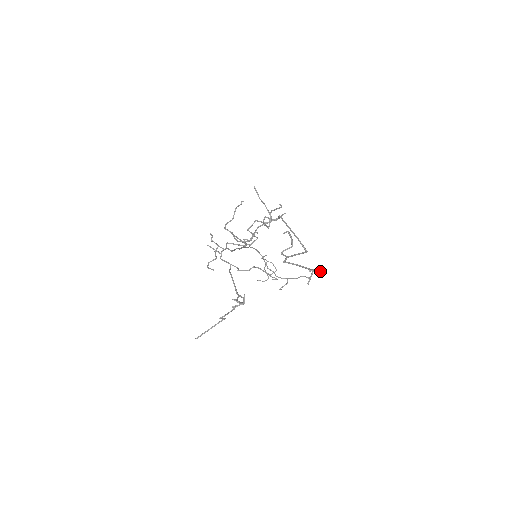
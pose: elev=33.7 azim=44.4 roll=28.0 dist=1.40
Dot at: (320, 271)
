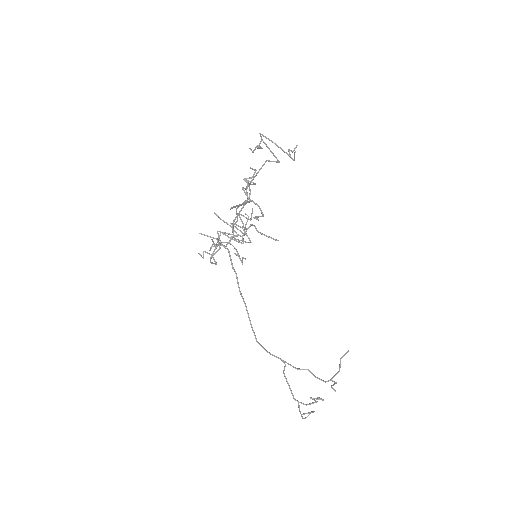
Dot at: (295, 147)
